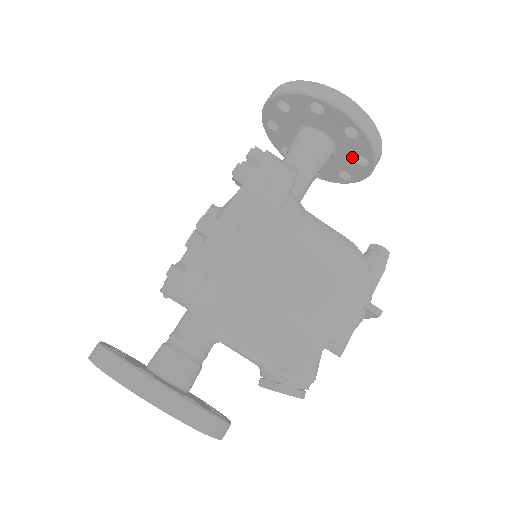
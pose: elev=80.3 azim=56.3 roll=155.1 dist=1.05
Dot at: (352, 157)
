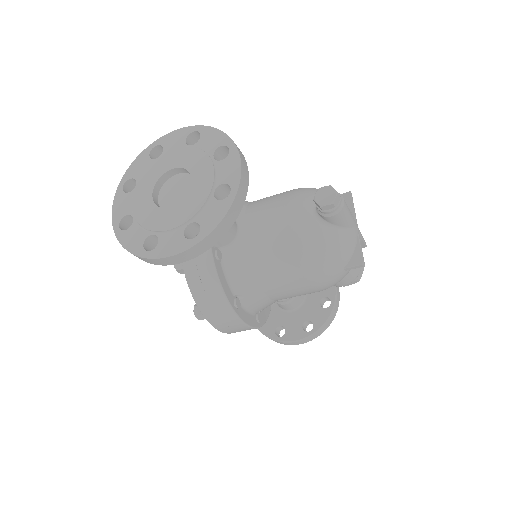
Dot at: occluded
